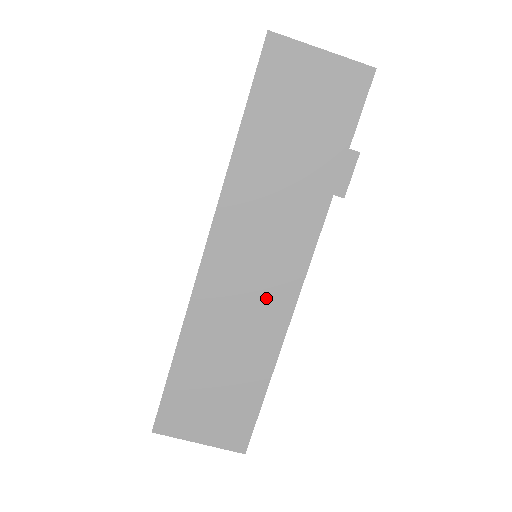
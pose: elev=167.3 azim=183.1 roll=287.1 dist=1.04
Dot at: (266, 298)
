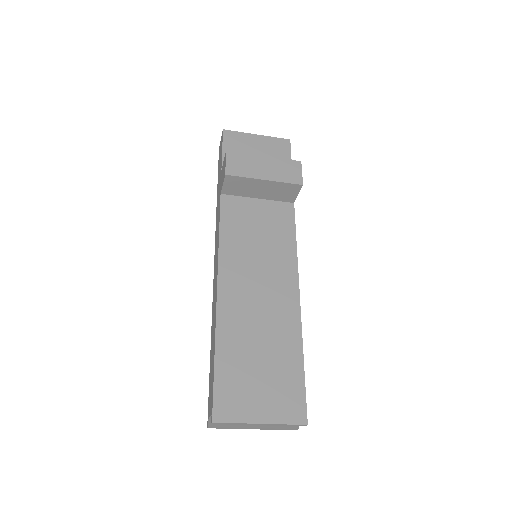
Dot at: (275, 276)
